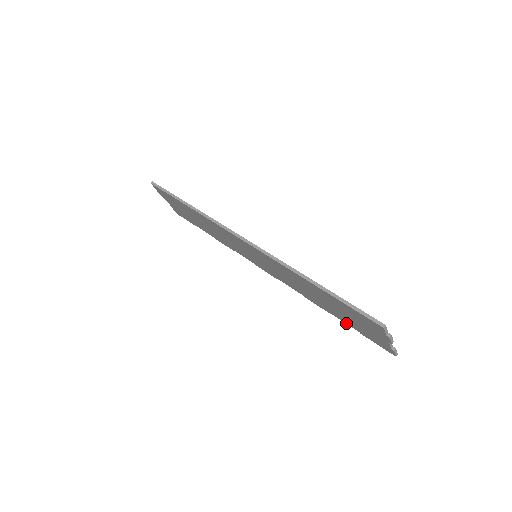
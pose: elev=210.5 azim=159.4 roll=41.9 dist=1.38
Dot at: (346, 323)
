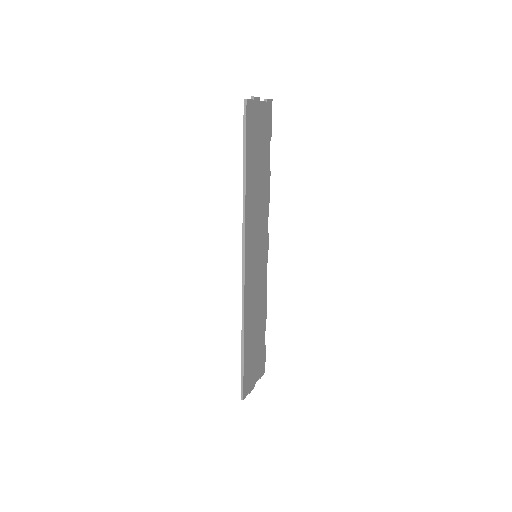
Dot at: (263, 335)
